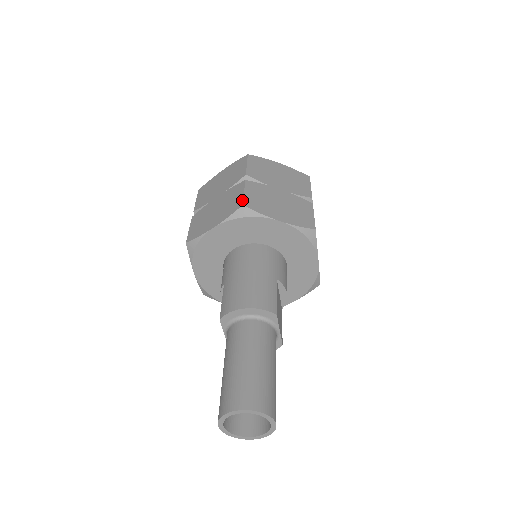
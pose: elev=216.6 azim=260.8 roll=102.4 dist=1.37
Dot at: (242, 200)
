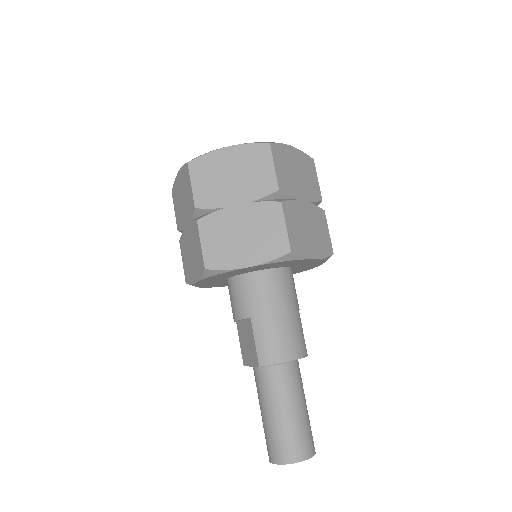
Dot at: (288, 242)
